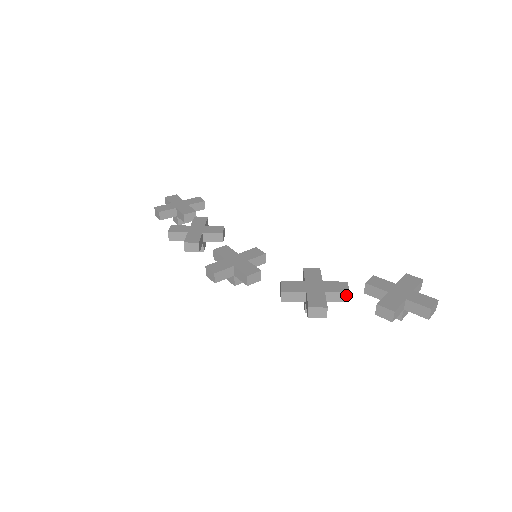
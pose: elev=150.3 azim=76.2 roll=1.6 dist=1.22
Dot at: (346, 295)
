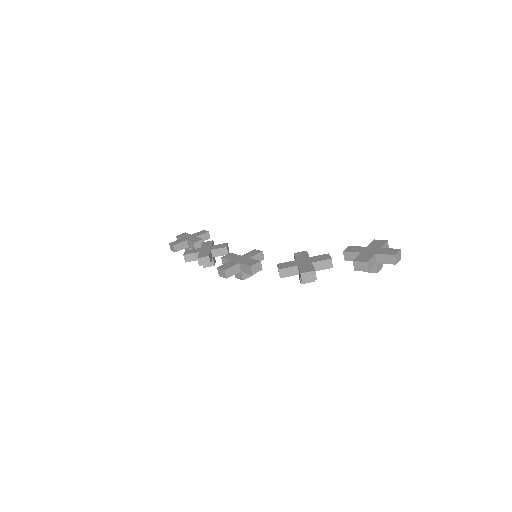
Dot at: (329, 262)
